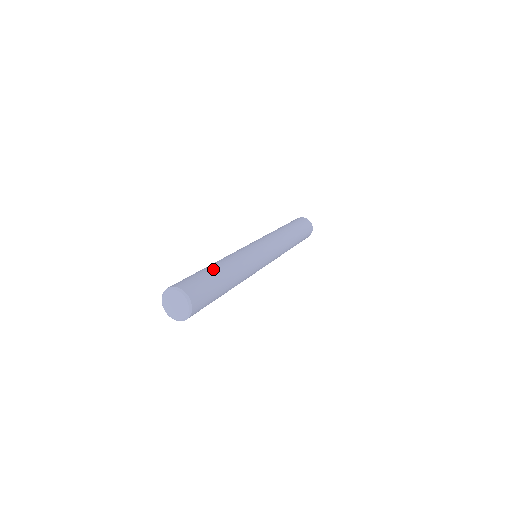
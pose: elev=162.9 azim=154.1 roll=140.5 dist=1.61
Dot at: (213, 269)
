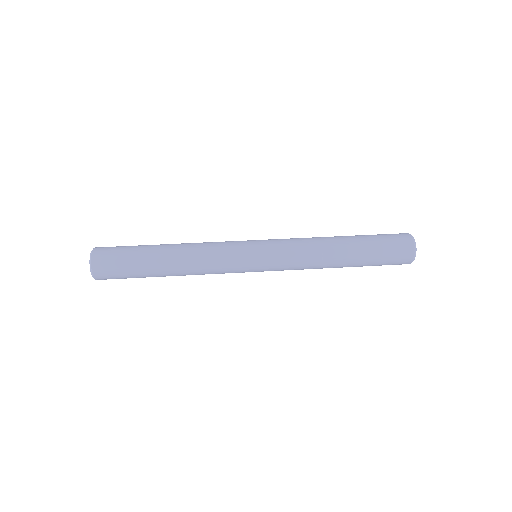
Dot at: (150, 257)
